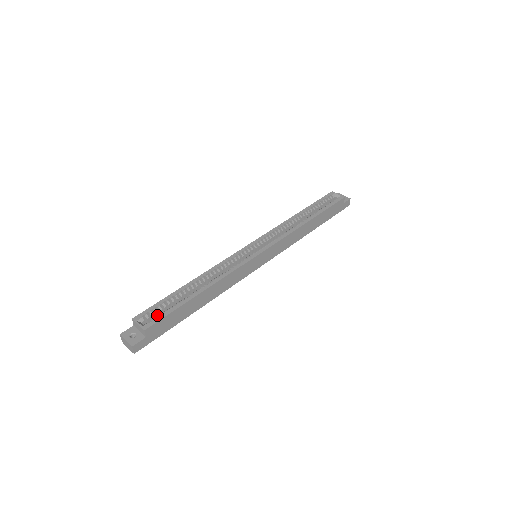
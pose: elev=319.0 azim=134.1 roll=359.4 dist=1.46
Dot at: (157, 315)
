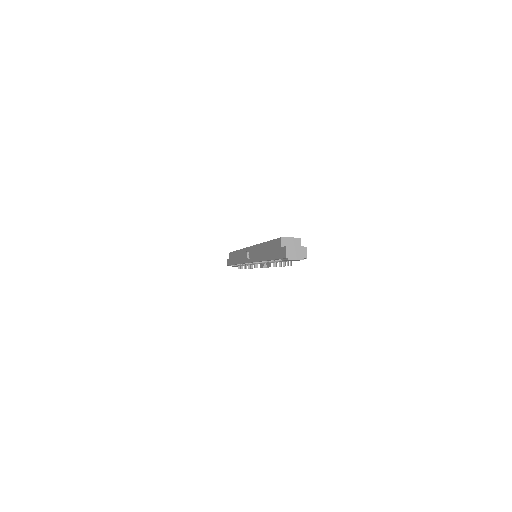
Dot at: occluded
